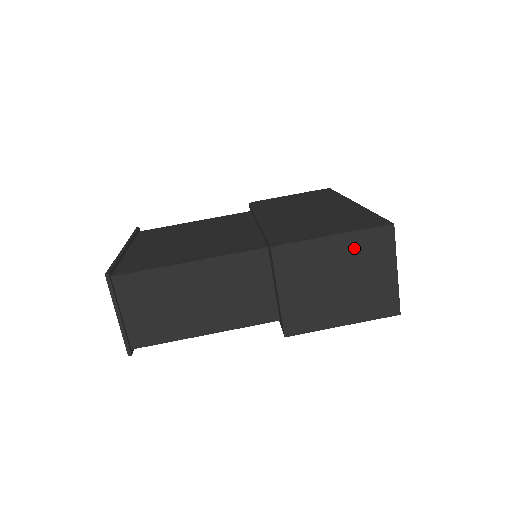
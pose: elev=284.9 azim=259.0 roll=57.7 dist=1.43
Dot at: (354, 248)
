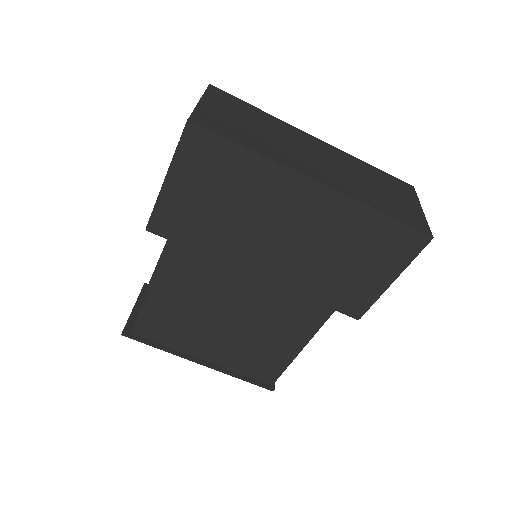
Dot at: occluded
